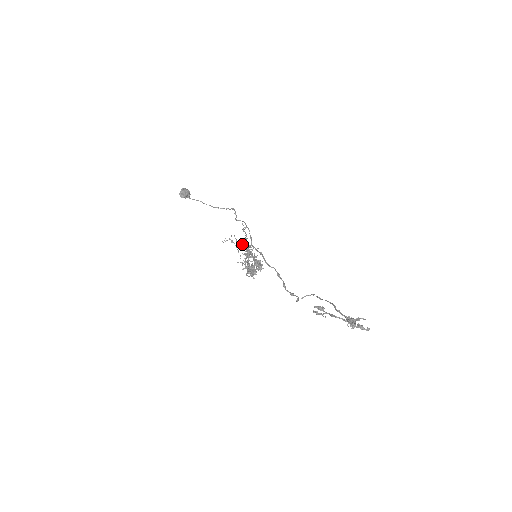
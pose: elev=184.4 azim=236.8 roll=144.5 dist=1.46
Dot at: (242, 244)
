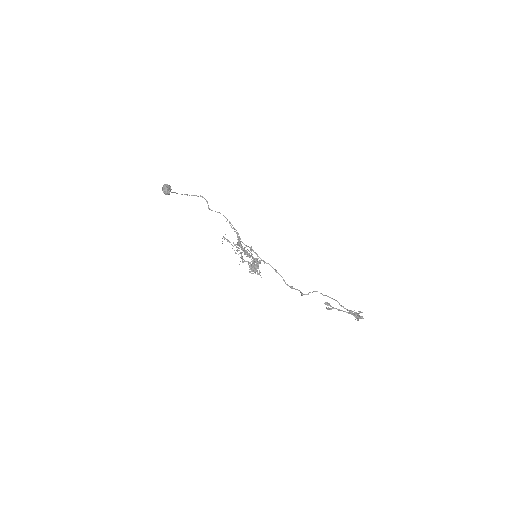
Dot at: occluded
